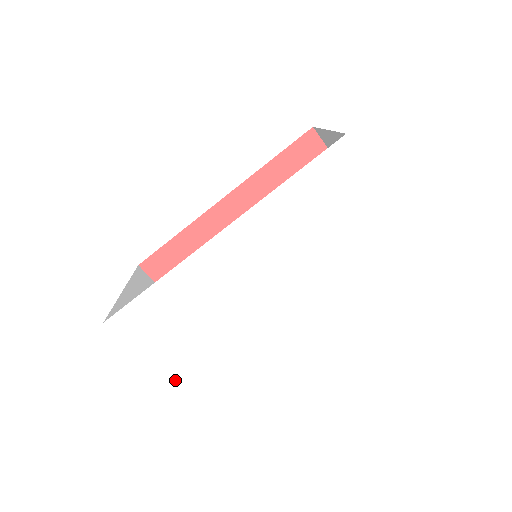
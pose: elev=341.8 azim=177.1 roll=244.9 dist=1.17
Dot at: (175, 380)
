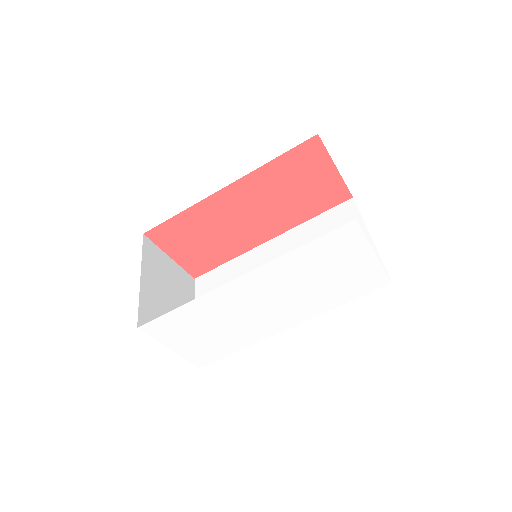
Dot at: (190, 356)
